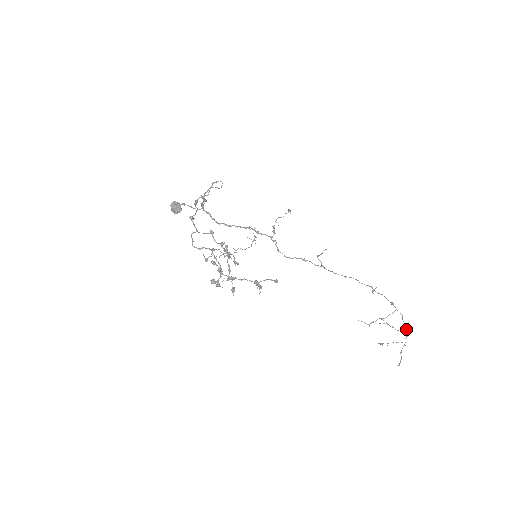
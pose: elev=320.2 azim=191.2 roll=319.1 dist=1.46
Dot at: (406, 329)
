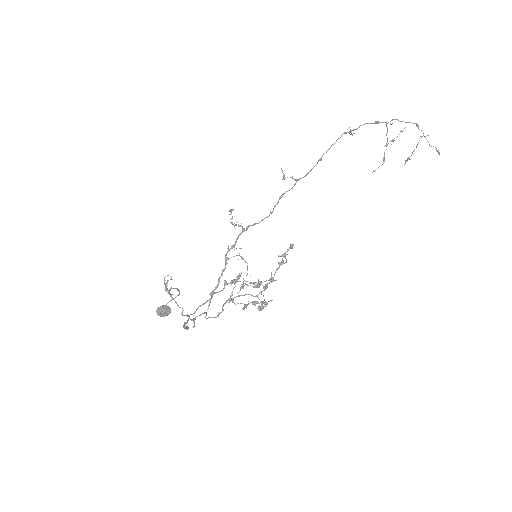
Dot at: occluded
